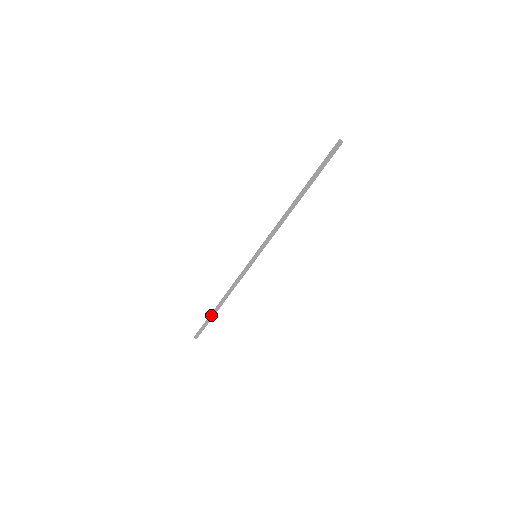
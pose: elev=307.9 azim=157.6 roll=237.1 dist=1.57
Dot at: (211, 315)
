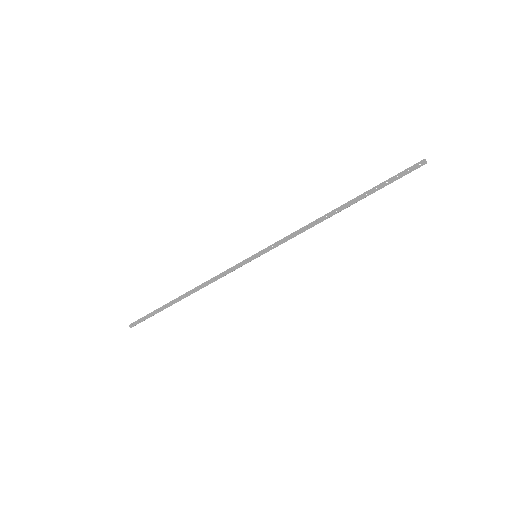
Dot at: (165, 307)
